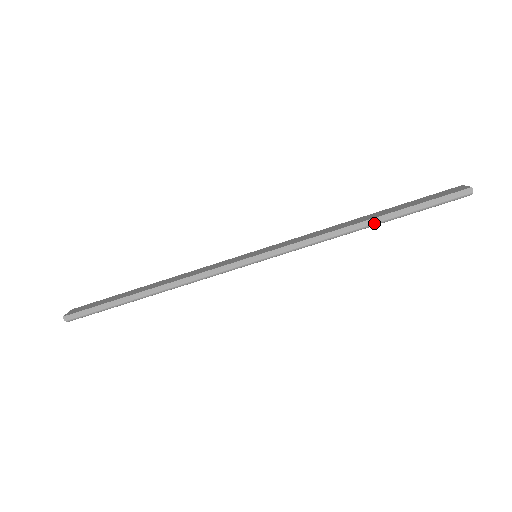
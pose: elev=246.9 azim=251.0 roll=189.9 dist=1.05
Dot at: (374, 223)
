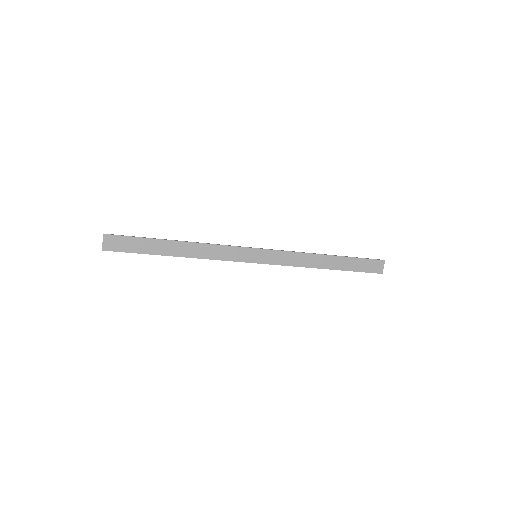
Dot at: occluded
